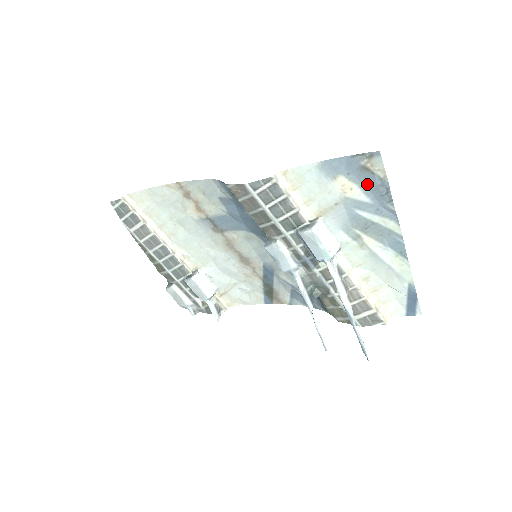
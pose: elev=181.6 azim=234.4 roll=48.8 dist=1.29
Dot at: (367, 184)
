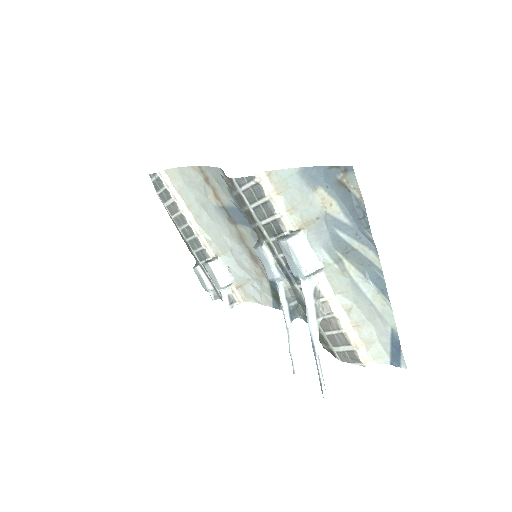
Dot at: (345, 202)
